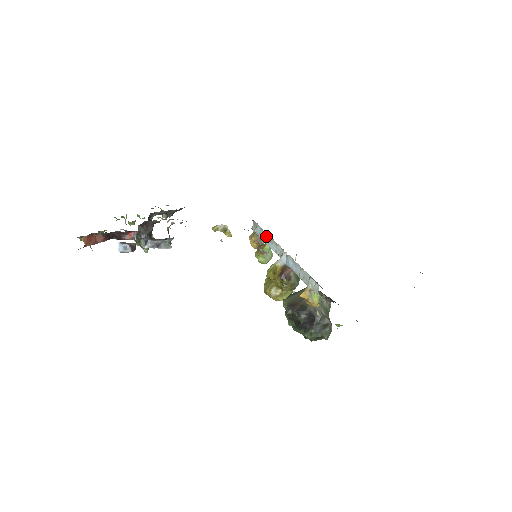
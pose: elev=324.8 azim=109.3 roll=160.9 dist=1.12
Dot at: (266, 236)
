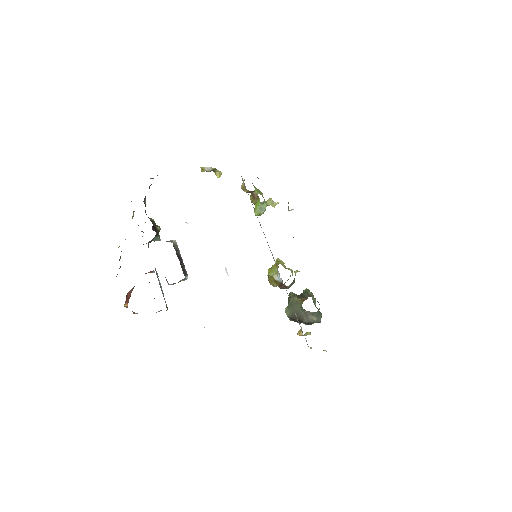
Dot at: occluded
